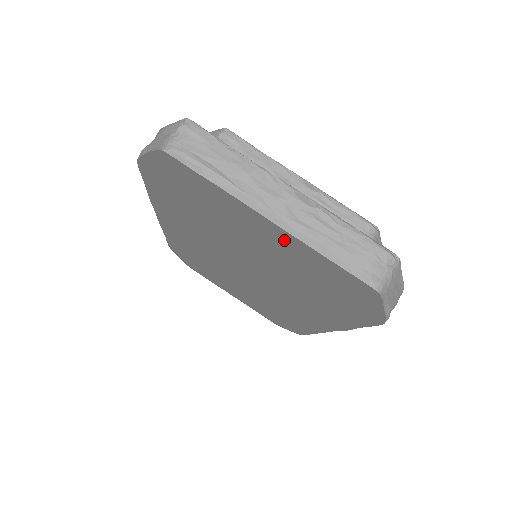
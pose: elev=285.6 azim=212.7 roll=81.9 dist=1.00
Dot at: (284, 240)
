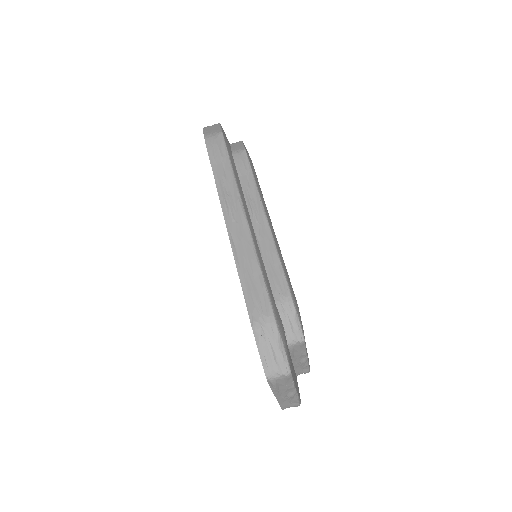
Dot at: occluded
